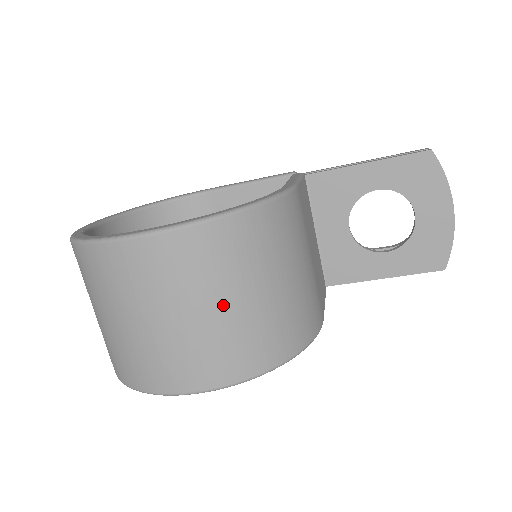
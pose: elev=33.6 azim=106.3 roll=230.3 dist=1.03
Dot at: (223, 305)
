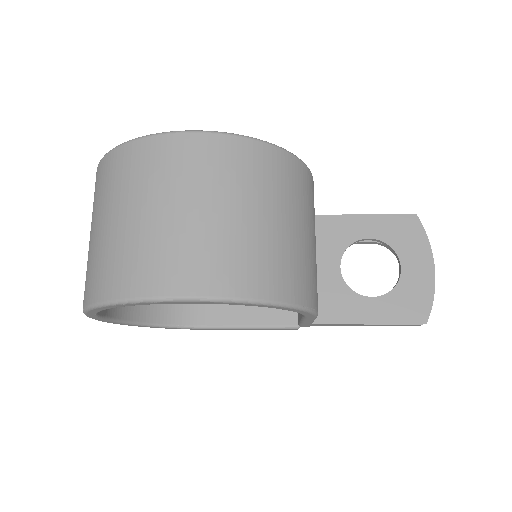
Dot at: (246, 213)
